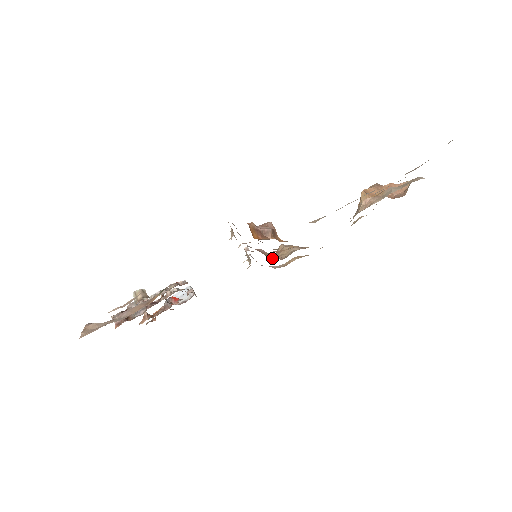
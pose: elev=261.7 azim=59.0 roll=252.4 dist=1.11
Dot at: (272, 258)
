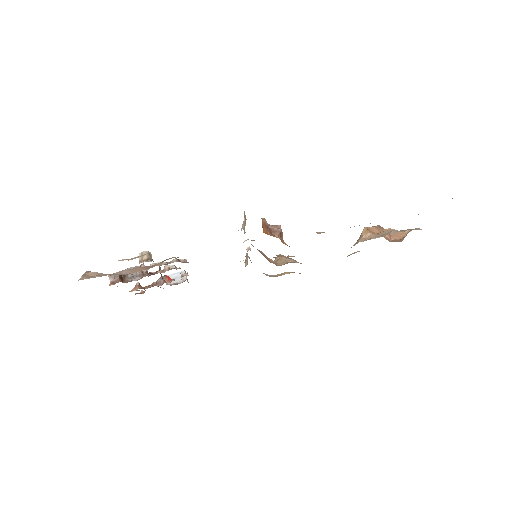
Dot at: (270, 262)
